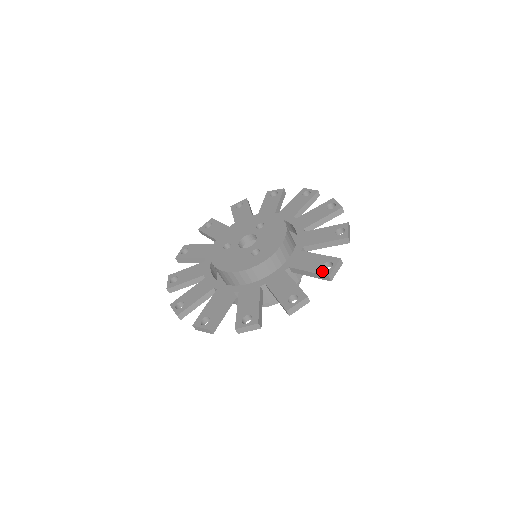
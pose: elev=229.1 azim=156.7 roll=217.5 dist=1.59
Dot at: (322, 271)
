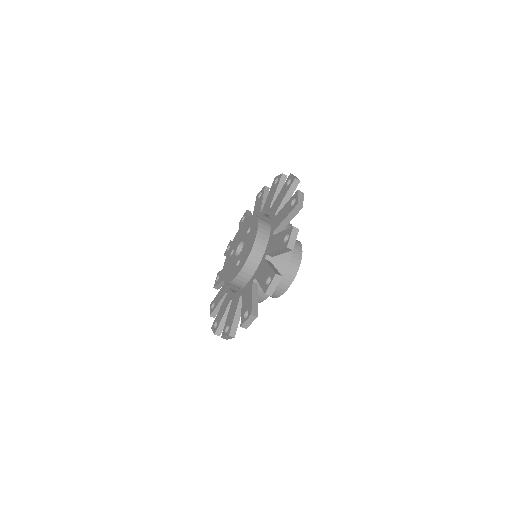
Dot at: (264, 287)
